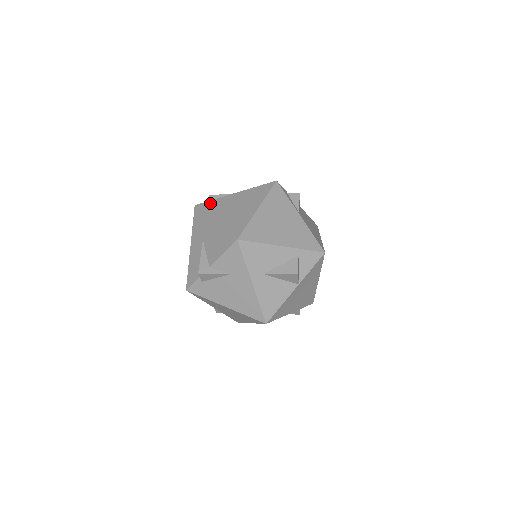
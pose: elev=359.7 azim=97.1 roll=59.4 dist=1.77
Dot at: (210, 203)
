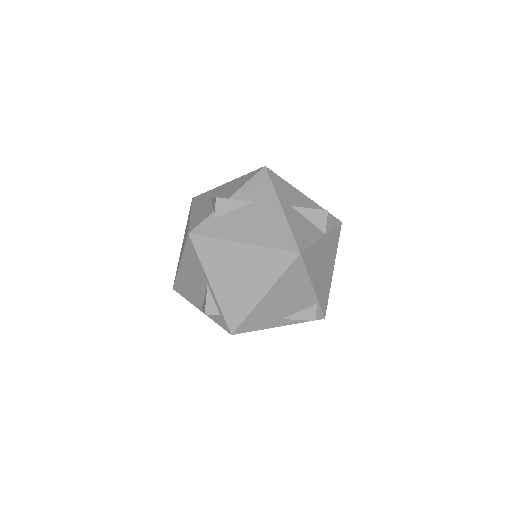
Dot at: occluded
